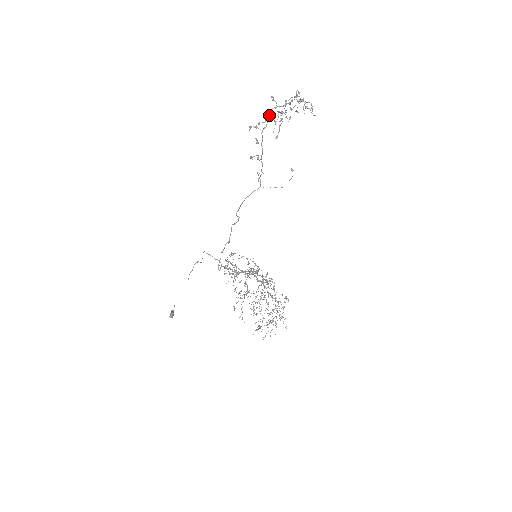
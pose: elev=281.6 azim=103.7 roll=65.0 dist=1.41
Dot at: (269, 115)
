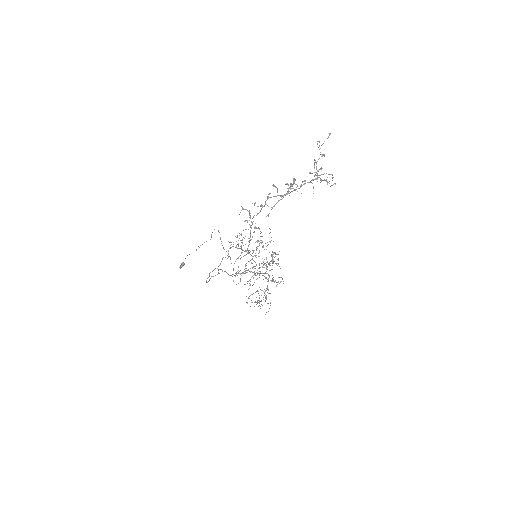
Dot at: (265, 202)
